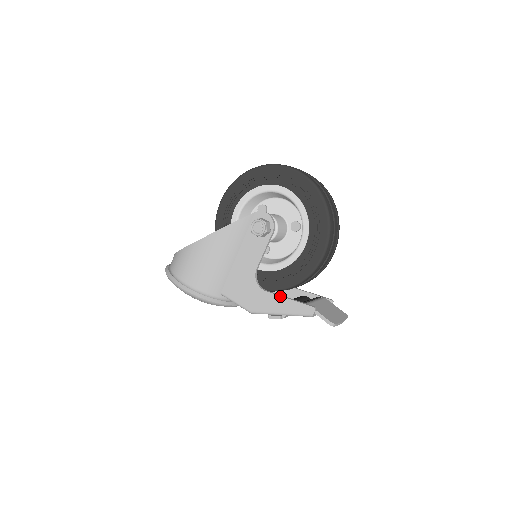
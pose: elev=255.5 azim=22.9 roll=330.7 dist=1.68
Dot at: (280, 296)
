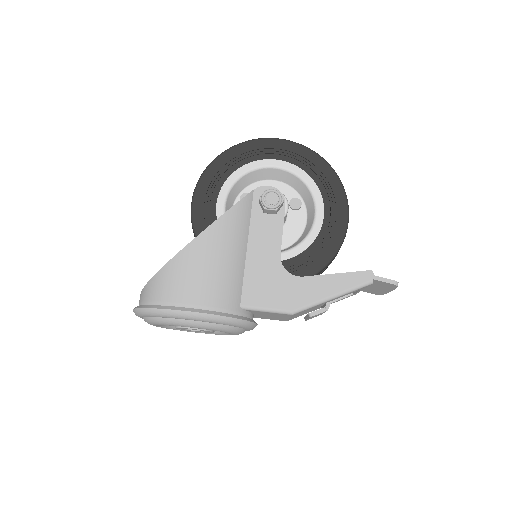
Dot at: (324, 275)
